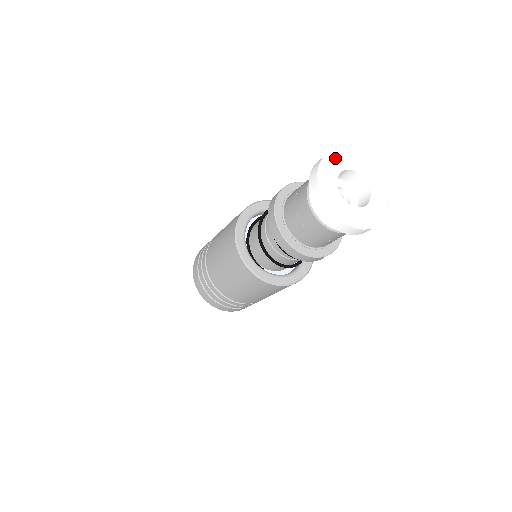
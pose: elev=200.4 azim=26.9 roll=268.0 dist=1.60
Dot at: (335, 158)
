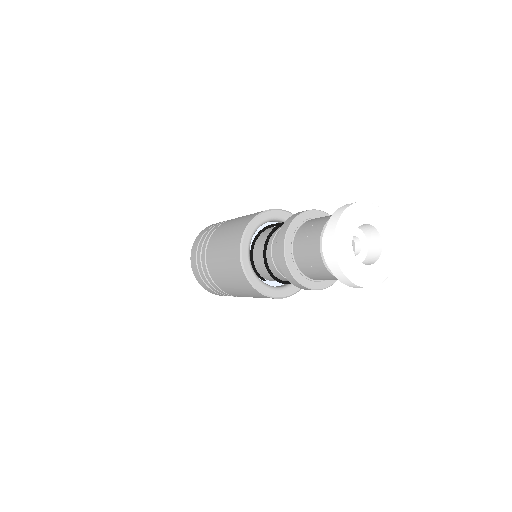
Dot at: (352, 214)
